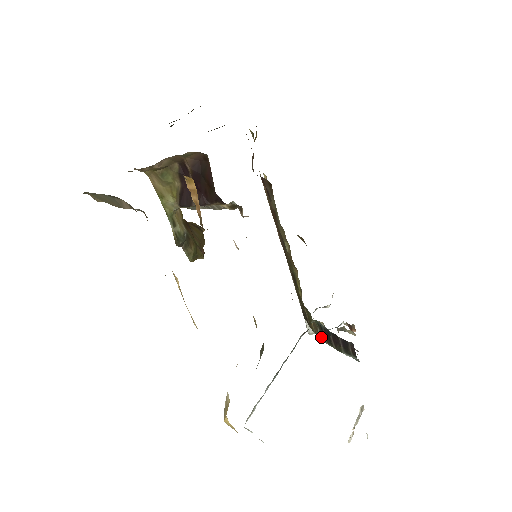
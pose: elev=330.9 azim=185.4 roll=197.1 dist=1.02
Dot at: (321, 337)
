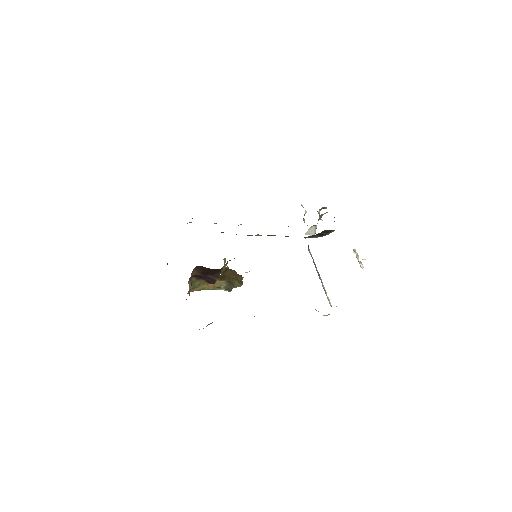
Dot at: (316, 237)
